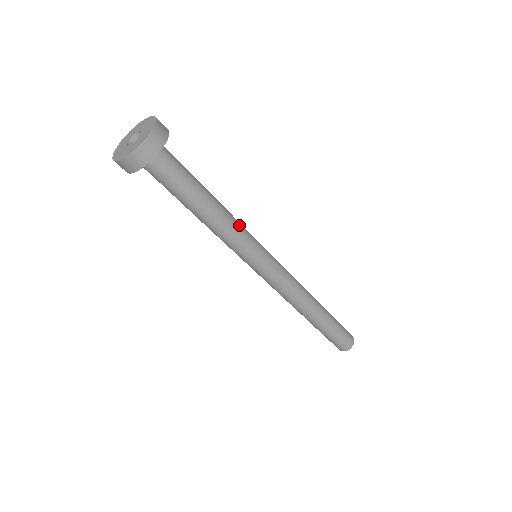
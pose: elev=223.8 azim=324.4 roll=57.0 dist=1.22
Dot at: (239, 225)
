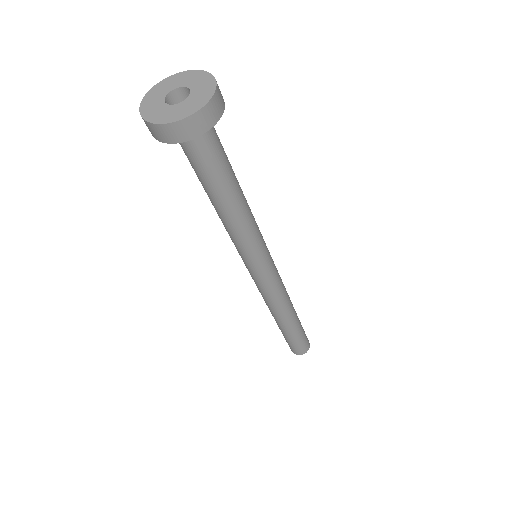
Dot at: (250, 232)
